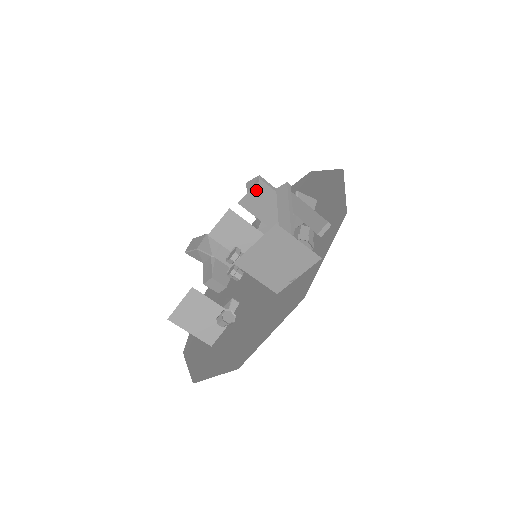
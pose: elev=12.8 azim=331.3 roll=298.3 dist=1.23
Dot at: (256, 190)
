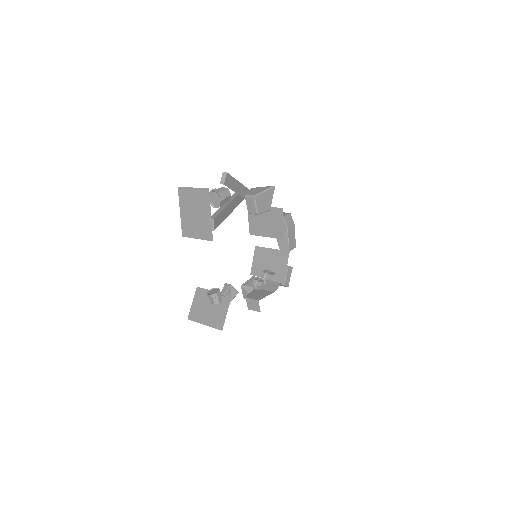
Dot at: (251, 215)
